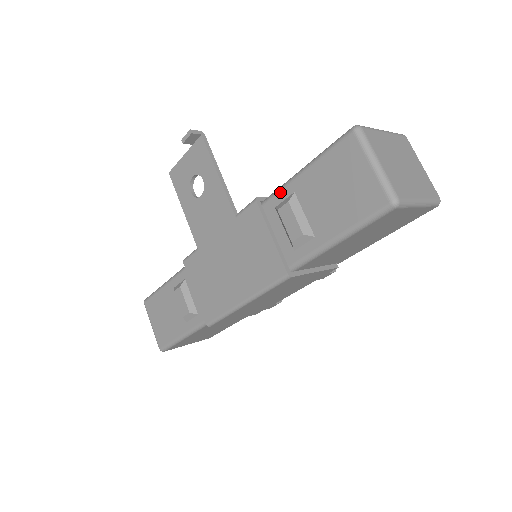
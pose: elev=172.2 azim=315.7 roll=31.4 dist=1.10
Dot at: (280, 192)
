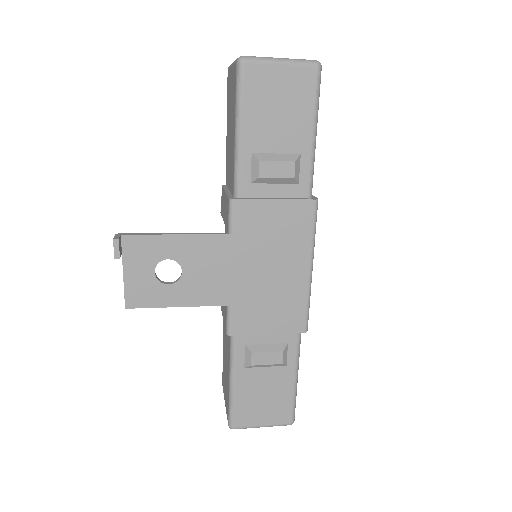
Dot at: (241, 169)
